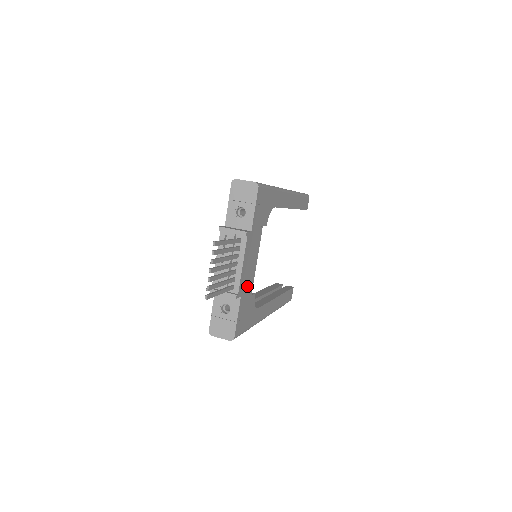
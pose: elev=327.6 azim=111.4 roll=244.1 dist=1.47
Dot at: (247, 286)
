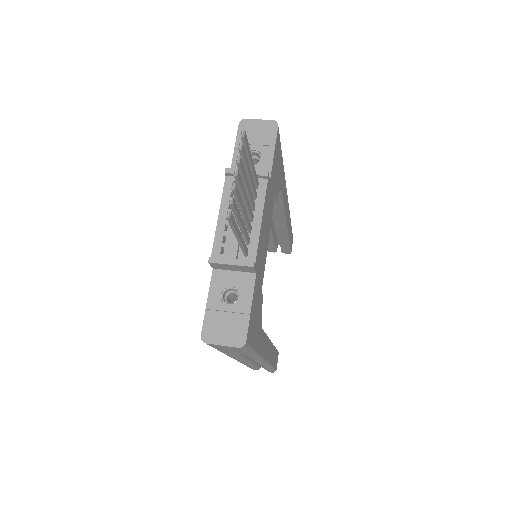
Dot at: (260, 267)
